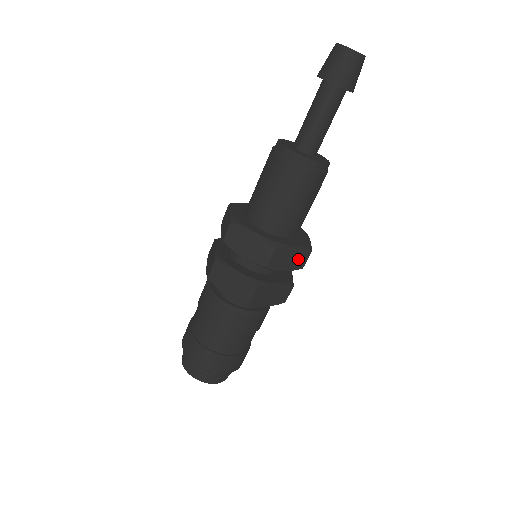
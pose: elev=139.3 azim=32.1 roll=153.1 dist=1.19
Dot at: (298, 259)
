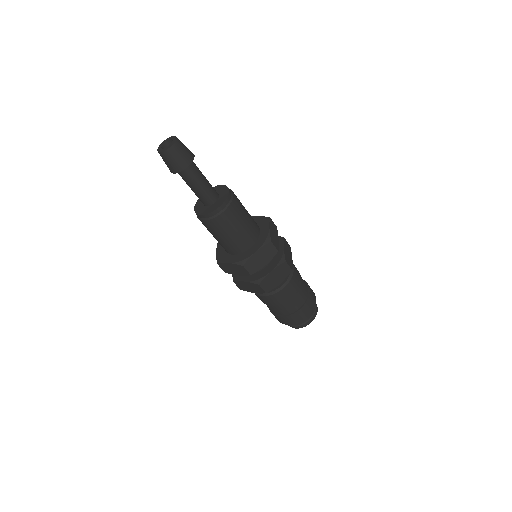
Dot at: (267, 253)
